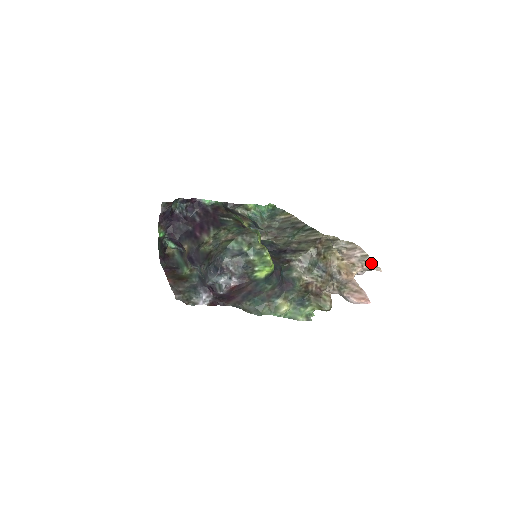
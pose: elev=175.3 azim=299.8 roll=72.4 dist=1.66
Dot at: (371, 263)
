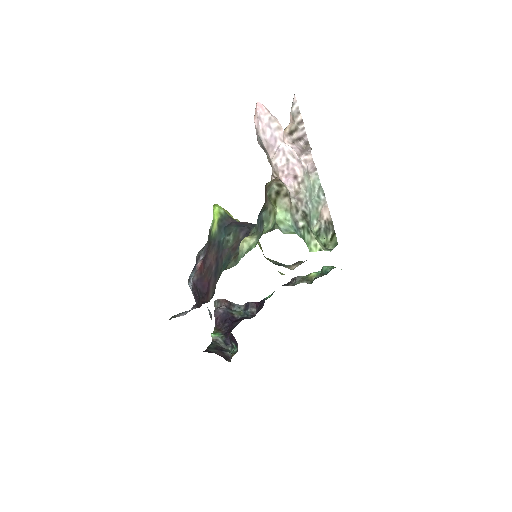
Dot at: occluded
